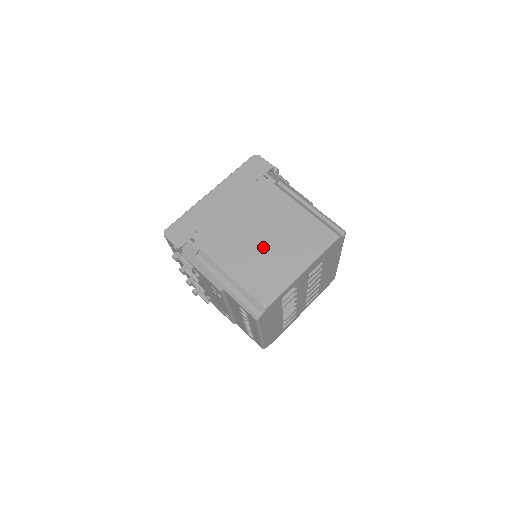
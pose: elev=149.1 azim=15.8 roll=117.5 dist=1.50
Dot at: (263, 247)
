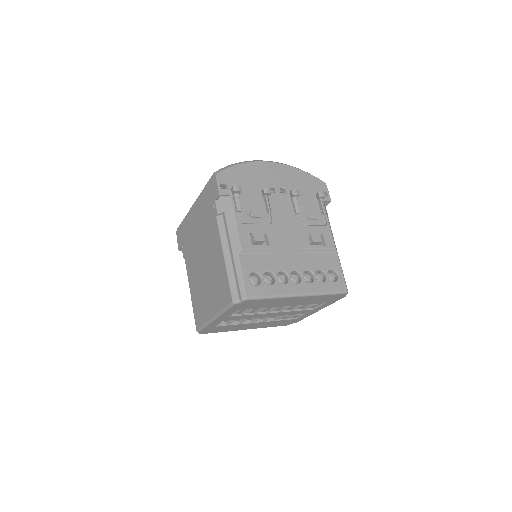
Dot at: (203, 280)
